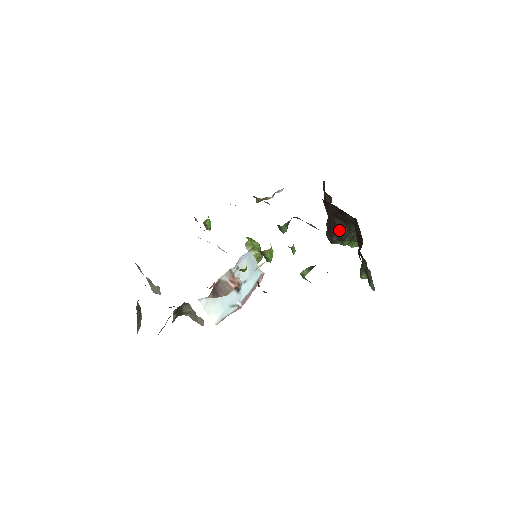
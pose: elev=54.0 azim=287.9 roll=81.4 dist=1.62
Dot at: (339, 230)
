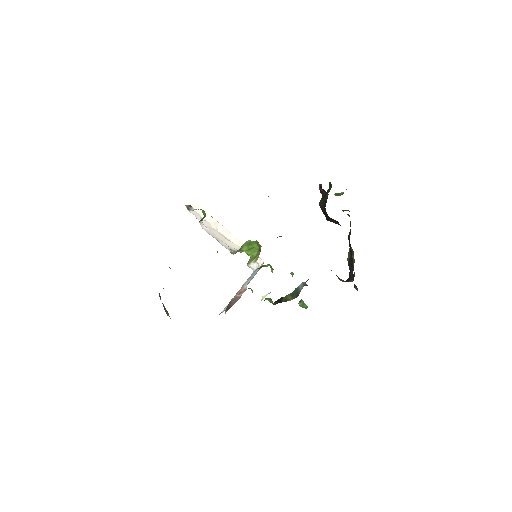
Dot at: (333, 222)
